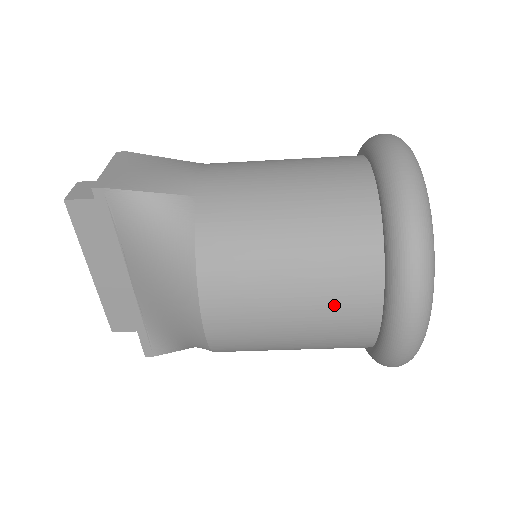
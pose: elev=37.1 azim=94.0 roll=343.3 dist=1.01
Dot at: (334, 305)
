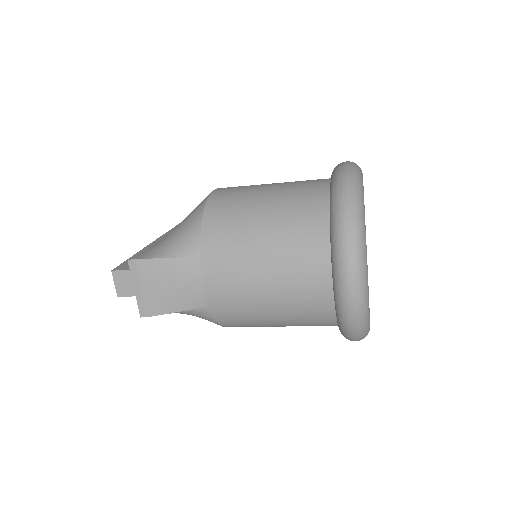
Dot at: occluded
